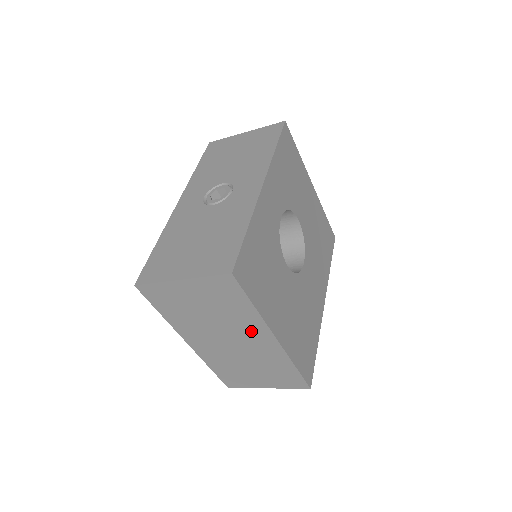
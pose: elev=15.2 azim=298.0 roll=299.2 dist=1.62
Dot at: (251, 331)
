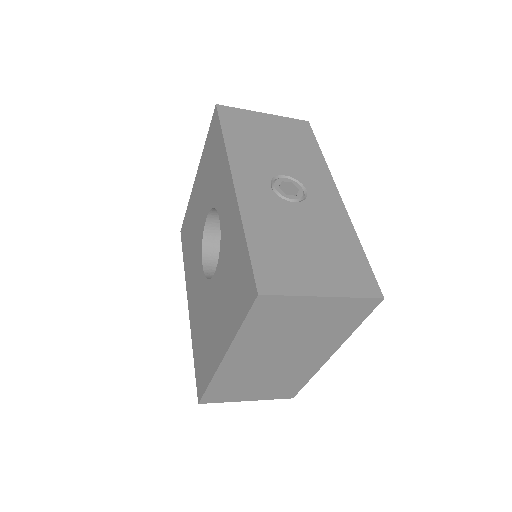
Dot at: (318, 349)
